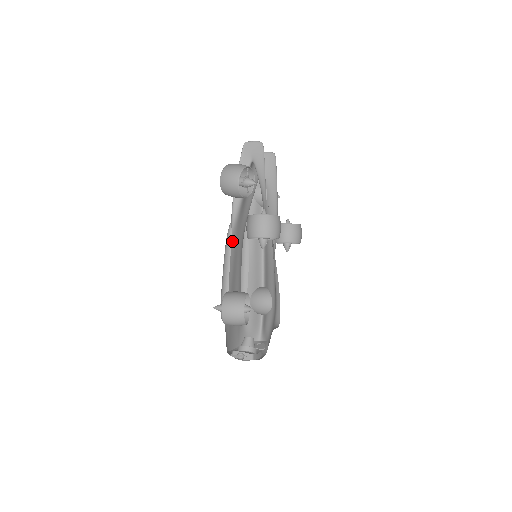
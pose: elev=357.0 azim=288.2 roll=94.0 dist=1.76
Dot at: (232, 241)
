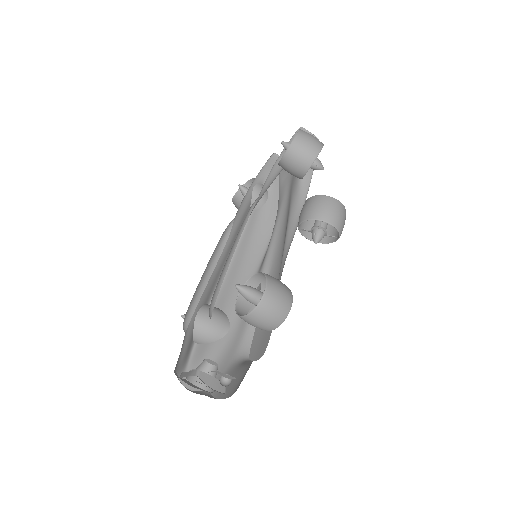
Dot at: (247, 220)
